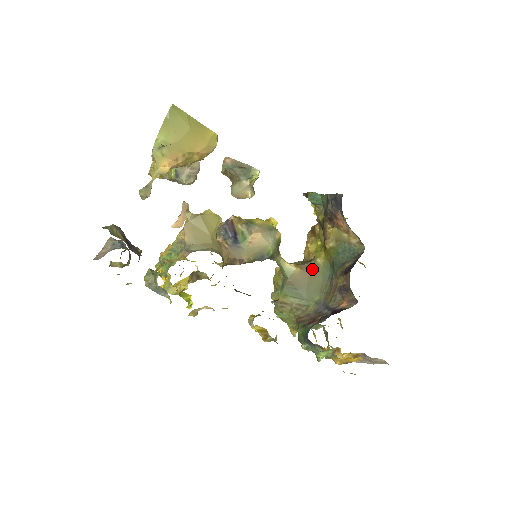
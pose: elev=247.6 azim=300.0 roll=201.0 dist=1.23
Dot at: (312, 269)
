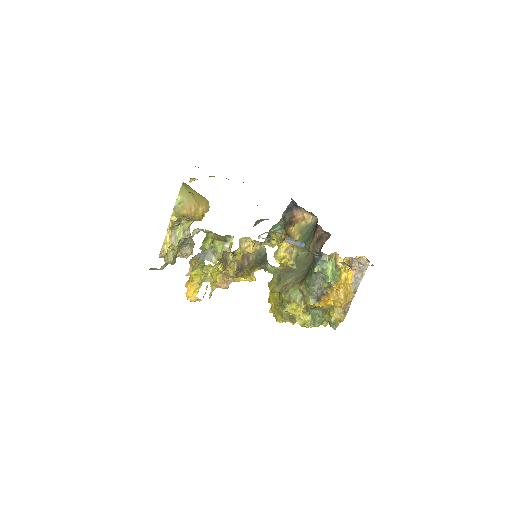
Dot at: occluded
